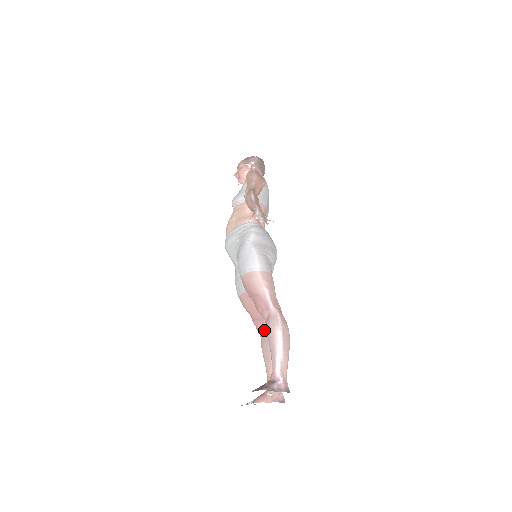
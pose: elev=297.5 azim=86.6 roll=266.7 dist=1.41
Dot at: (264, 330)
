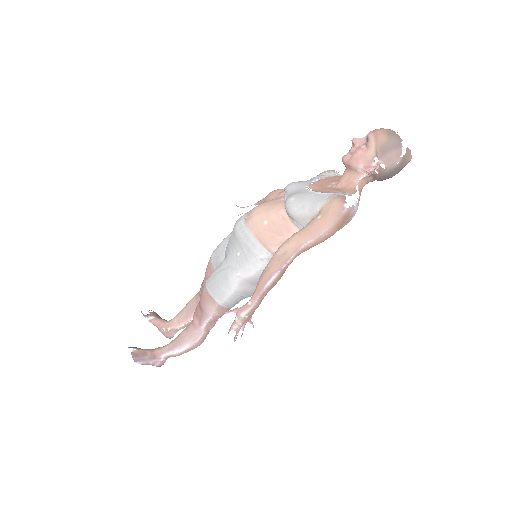
Dot at: occluded
